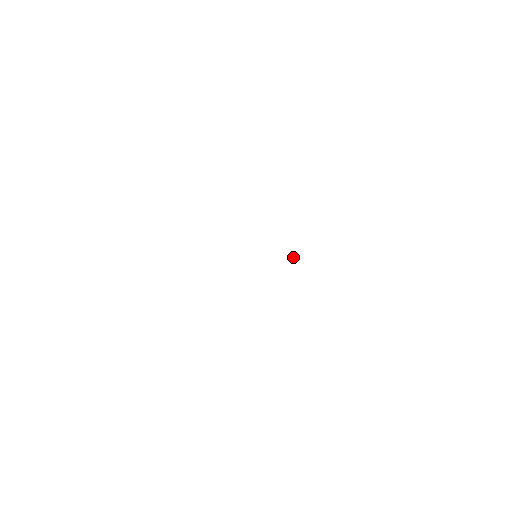
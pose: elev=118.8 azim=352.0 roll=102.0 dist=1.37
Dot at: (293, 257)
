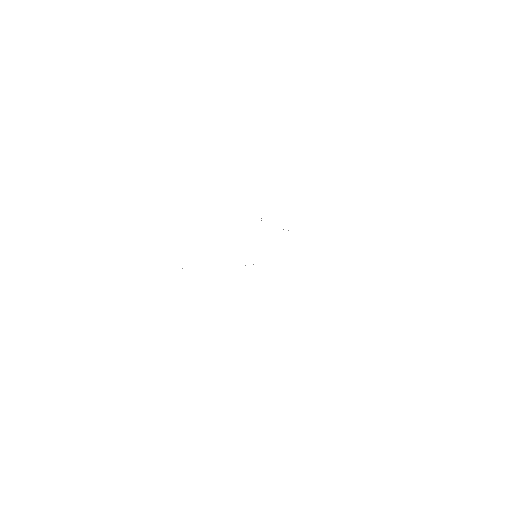
Dot at: occluded
